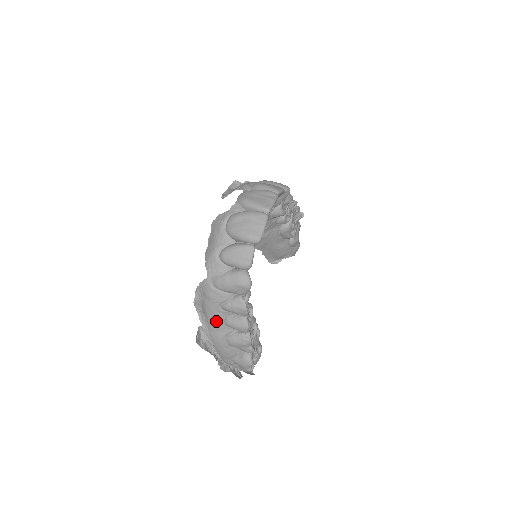
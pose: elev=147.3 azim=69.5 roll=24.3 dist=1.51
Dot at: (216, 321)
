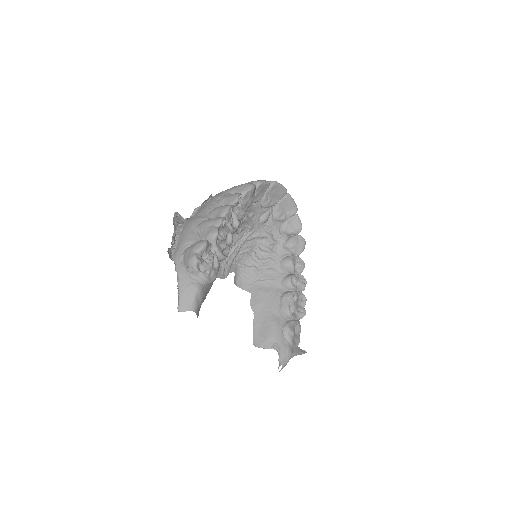
Dot at: (204, 209)
